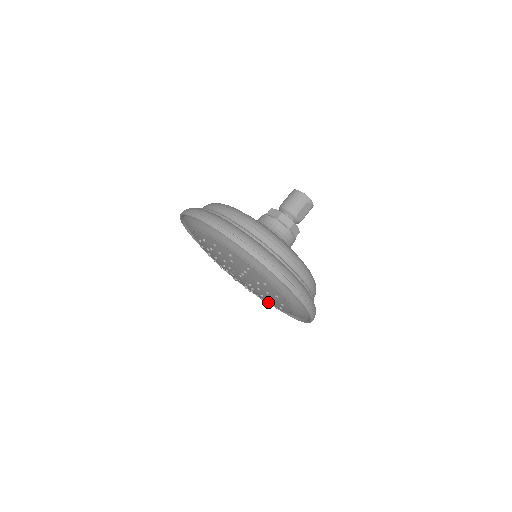
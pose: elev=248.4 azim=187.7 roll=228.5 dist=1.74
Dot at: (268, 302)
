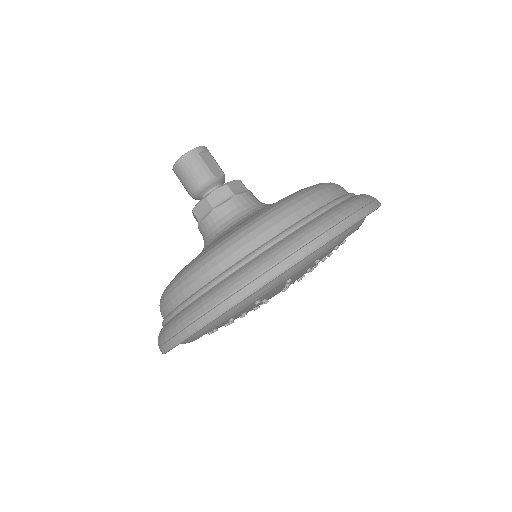
Dot at: occluded
